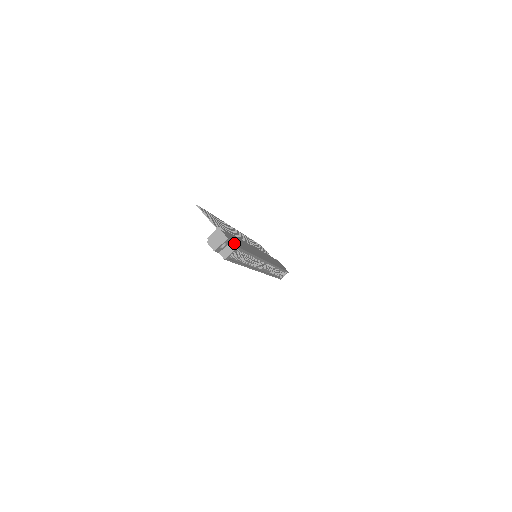
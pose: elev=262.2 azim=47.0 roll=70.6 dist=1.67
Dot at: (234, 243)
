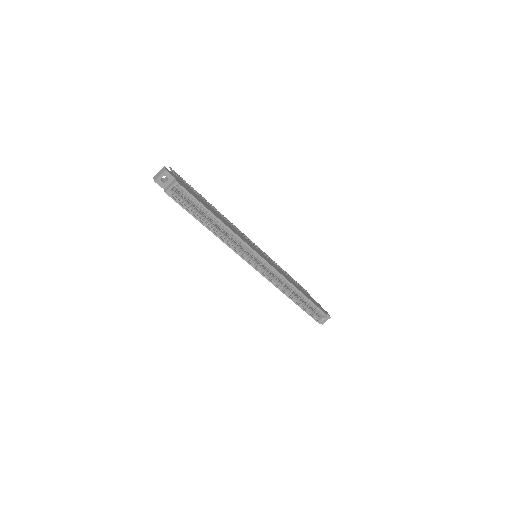
Dot at: (176, 179)
